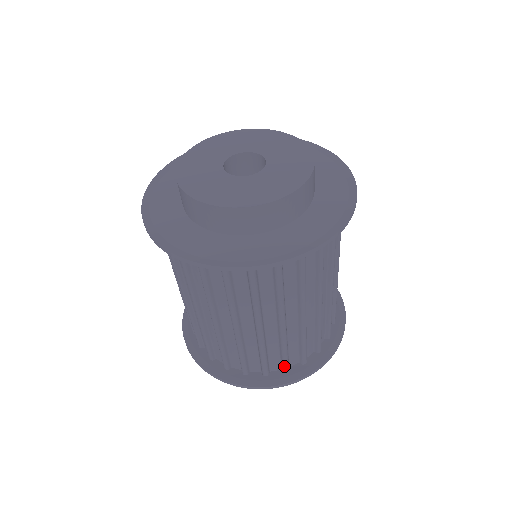
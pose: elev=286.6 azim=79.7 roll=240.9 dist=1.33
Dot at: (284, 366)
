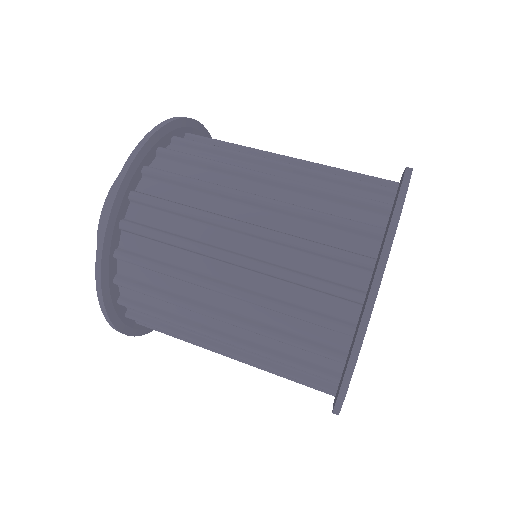
Dot at: (382, 180)
